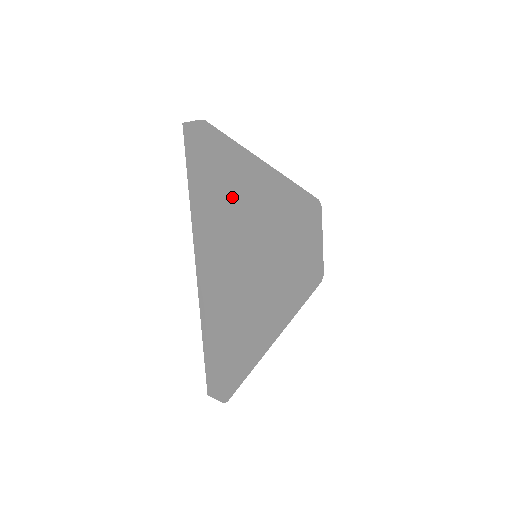
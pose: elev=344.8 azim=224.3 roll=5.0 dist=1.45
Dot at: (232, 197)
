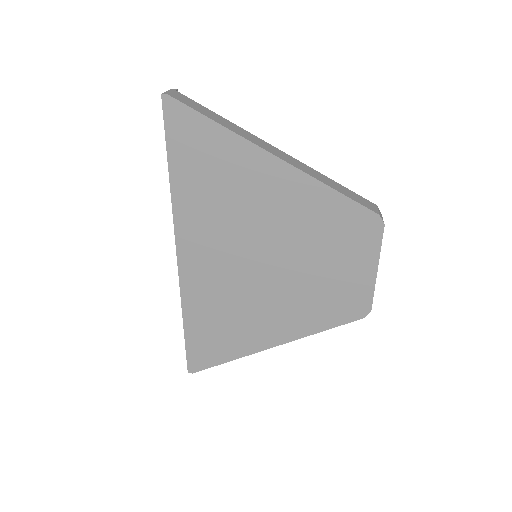
Dot at: (208, 187)
